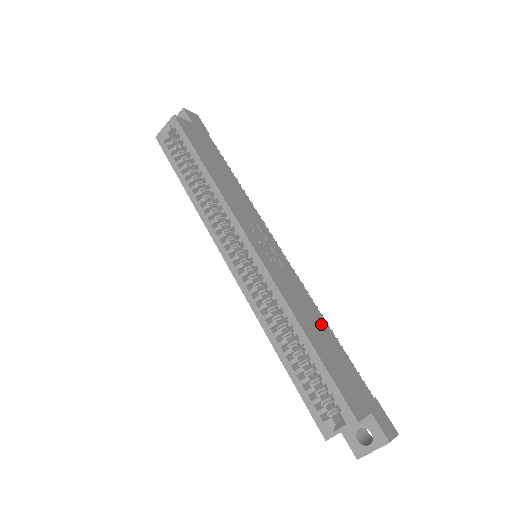
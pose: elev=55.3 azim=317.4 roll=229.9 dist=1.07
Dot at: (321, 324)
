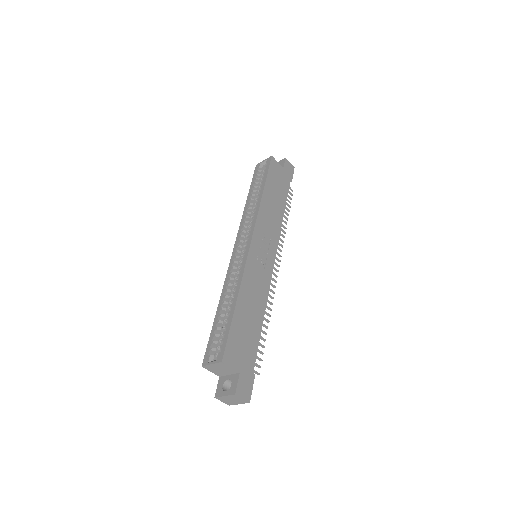
Dot at: (258, 312)
